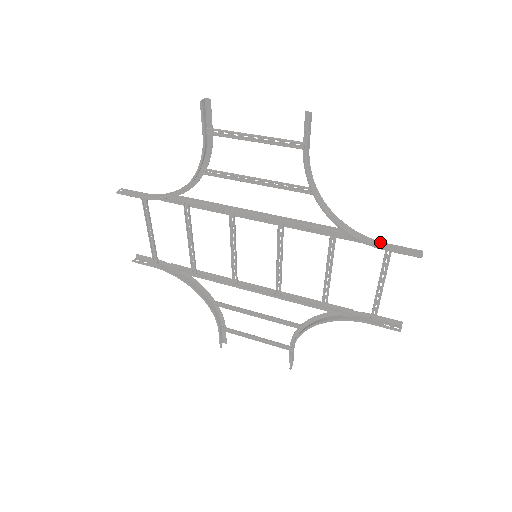
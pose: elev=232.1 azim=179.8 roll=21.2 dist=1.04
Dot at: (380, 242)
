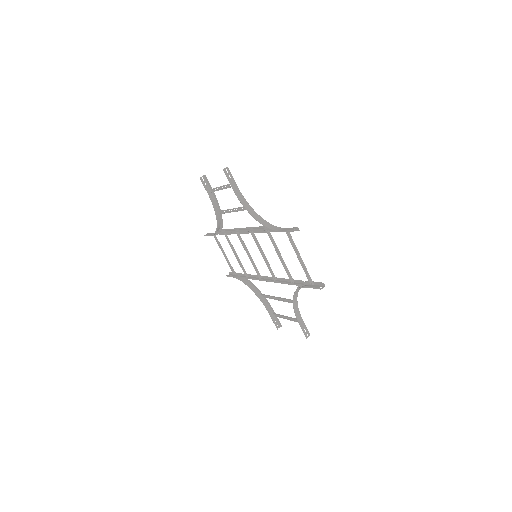
Dot at: (282, 228)
